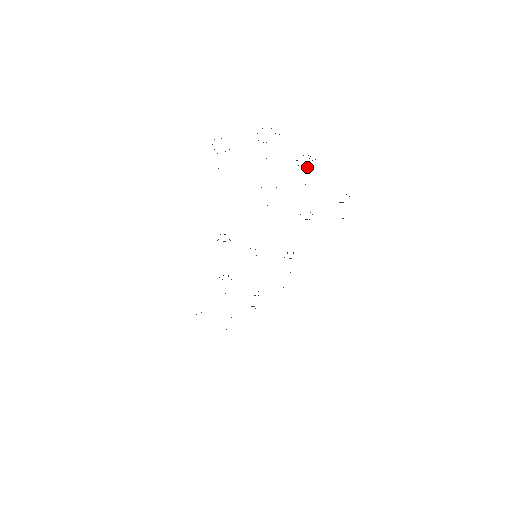
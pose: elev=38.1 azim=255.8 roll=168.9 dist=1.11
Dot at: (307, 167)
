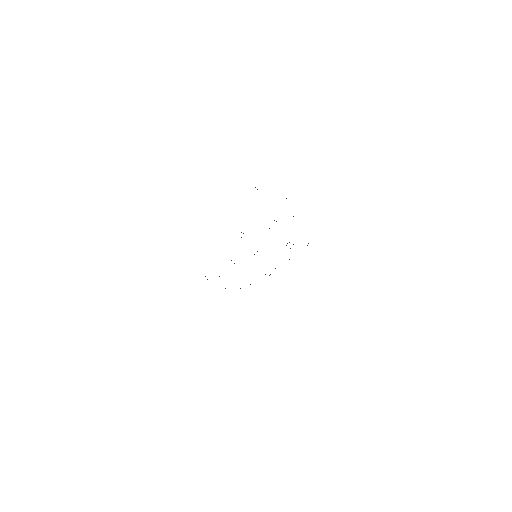
Dot at: occluded
